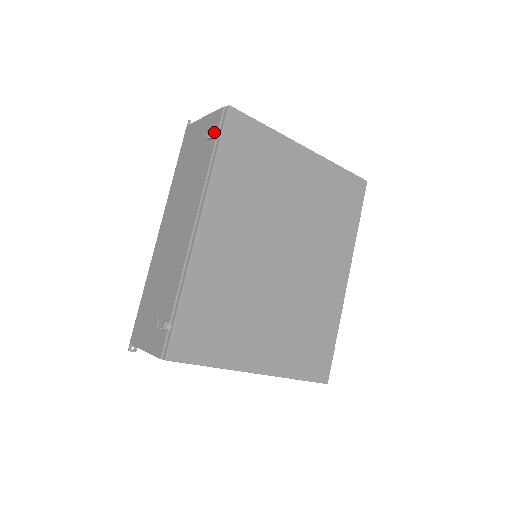
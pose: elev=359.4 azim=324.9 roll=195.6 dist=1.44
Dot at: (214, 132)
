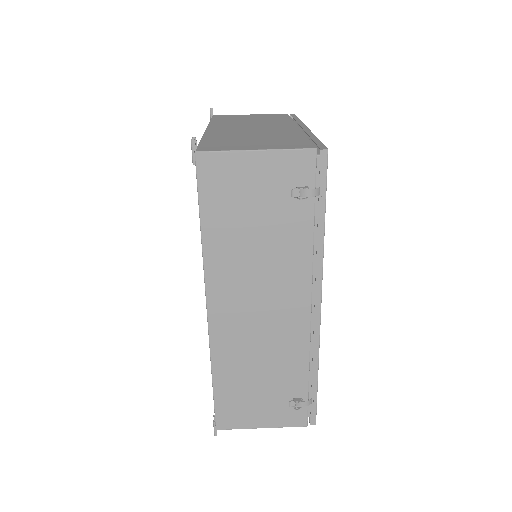
Dot at: (315, 191)
